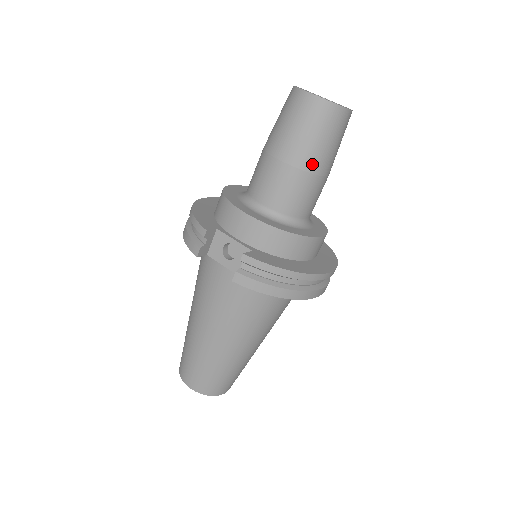
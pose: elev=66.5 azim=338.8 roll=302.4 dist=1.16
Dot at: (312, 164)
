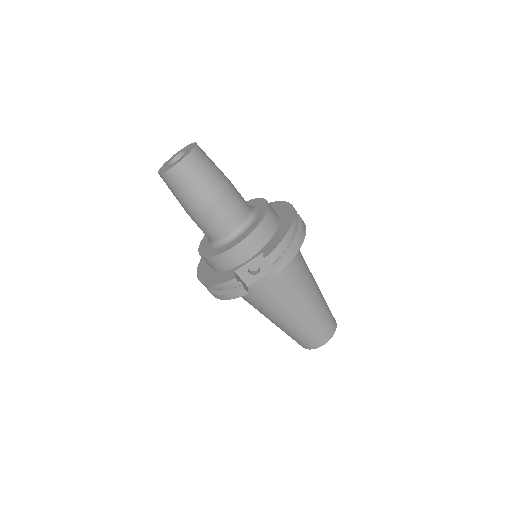
Dot at: (221, 186)
